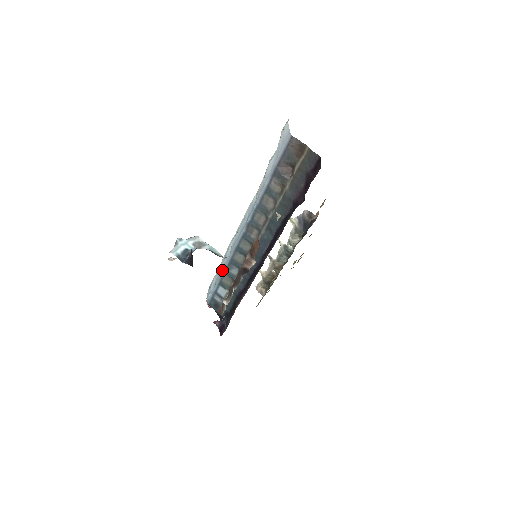
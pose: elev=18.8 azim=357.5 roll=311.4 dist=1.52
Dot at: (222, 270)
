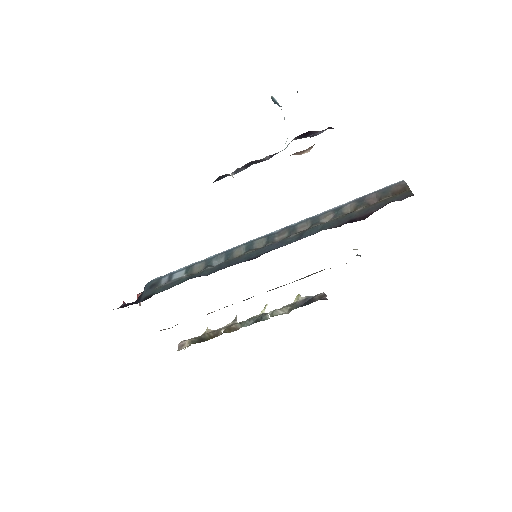
Dot at: (208, 258)
